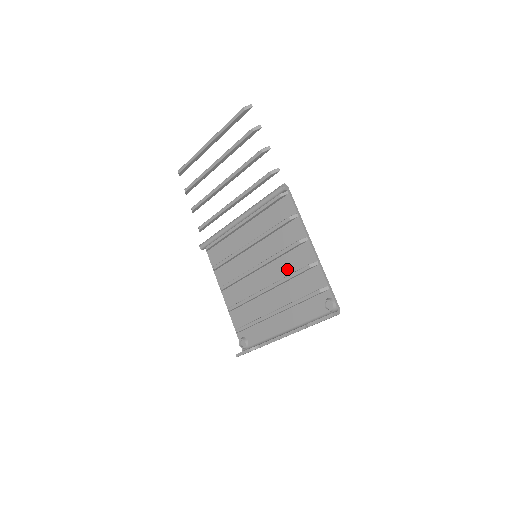
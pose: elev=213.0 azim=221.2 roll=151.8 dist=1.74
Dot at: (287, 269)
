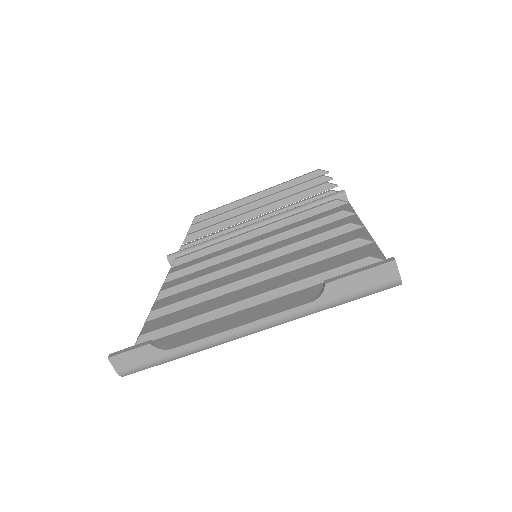
Dot at: occluded
